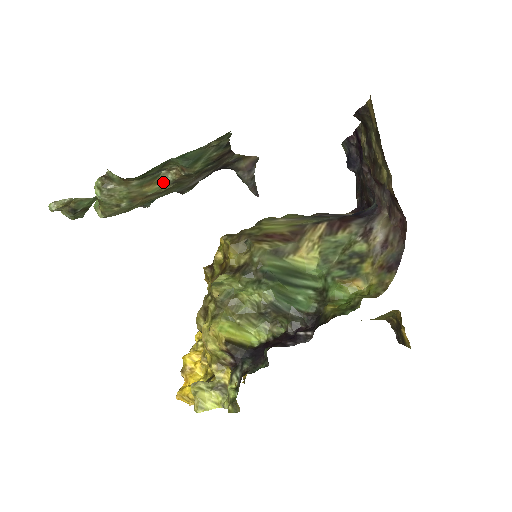
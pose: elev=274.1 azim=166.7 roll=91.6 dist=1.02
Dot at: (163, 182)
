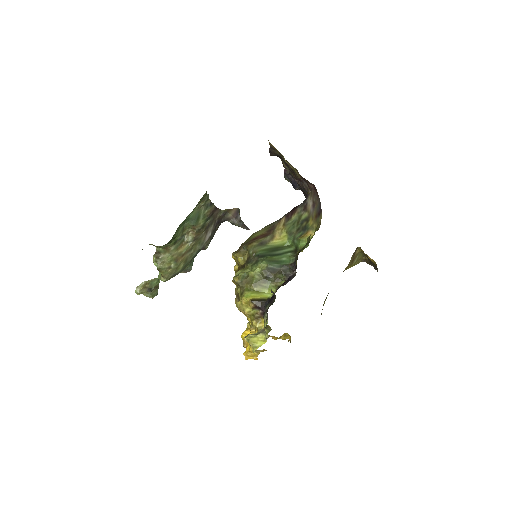
Dot at: (188, 242)
